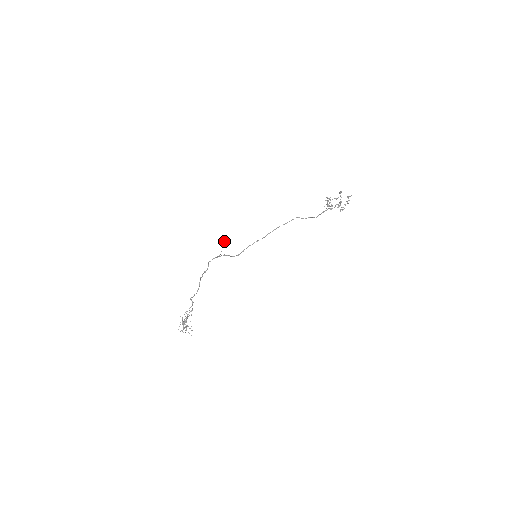
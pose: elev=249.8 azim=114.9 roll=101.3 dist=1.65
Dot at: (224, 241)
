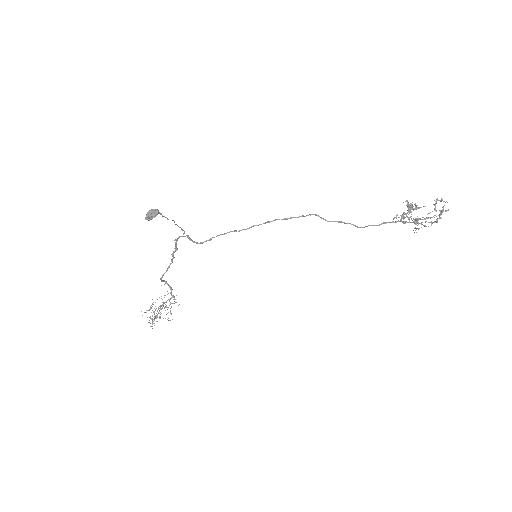
Dot at: (149, 210)
